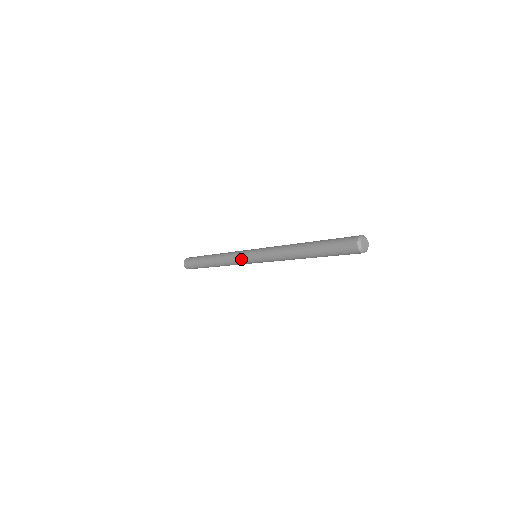
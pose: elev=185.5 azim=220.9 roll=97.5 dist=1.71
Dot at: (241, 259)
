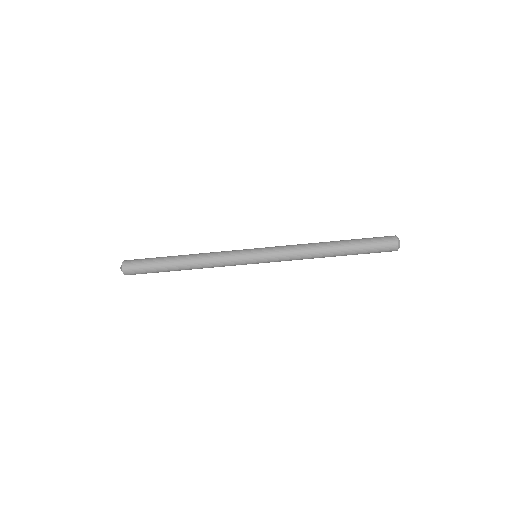
Dot at: (239, 252)
